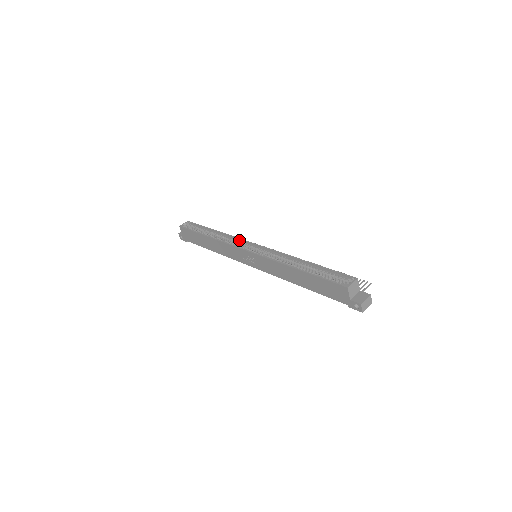
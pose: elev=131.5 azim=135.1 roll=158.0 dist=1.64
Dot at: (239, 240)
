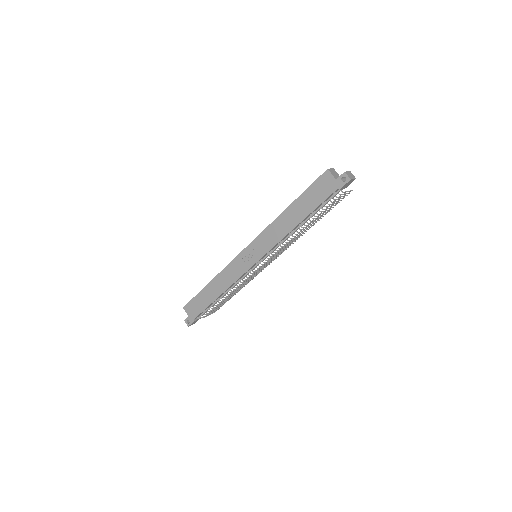
Dot at: occluded
